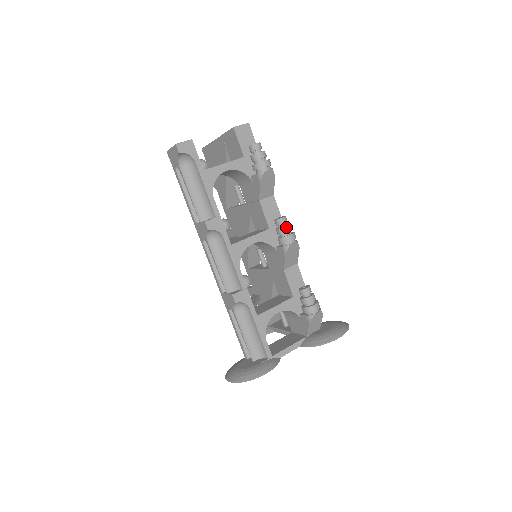
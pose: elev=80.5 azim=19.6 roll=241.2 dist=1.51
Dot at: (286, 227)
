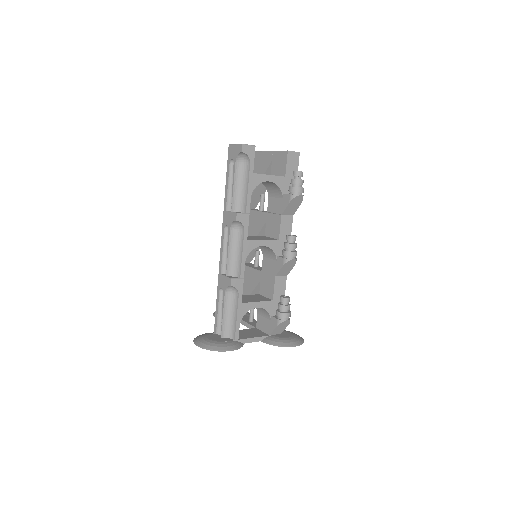
Dot at: (294, 244)
